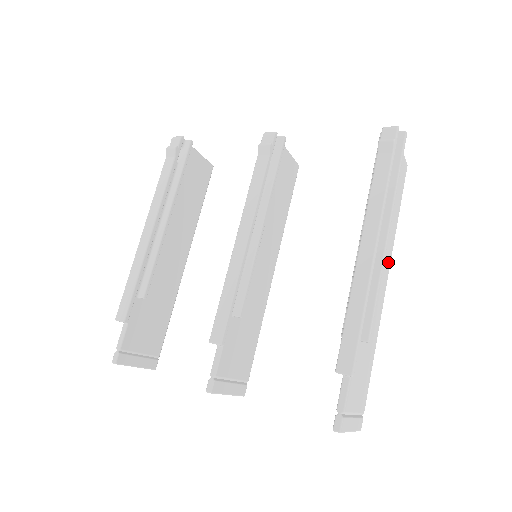
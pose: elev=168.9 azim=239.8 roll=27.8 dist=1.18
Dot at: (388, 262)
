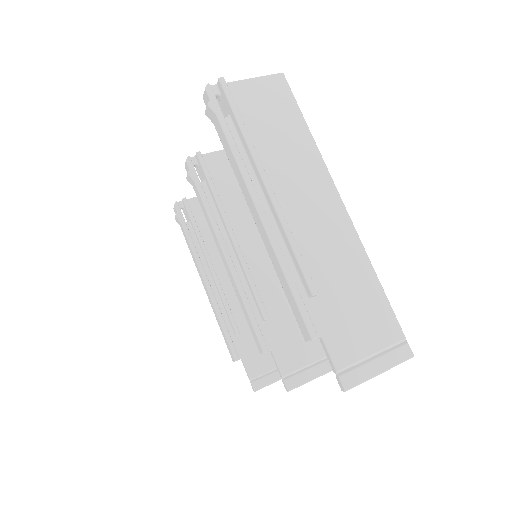
Dot at: (323, 183)
